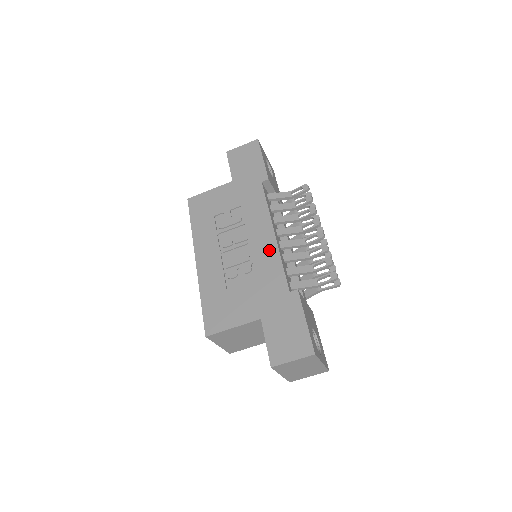
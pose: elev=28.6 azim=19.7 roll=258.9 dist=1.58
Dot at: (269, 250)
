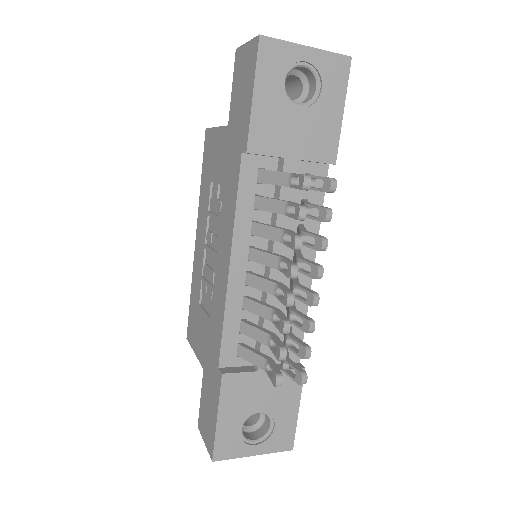
Dot at: (221, 289)
